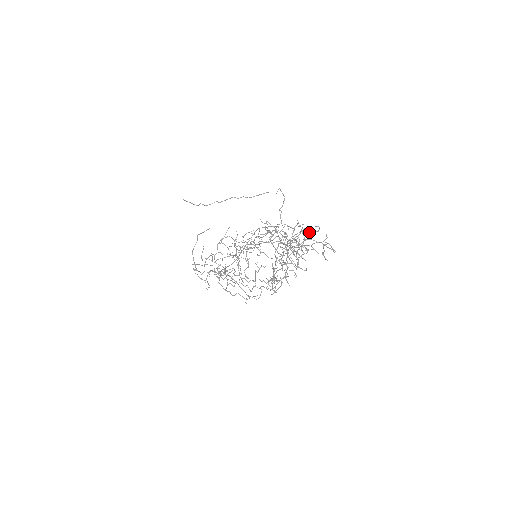
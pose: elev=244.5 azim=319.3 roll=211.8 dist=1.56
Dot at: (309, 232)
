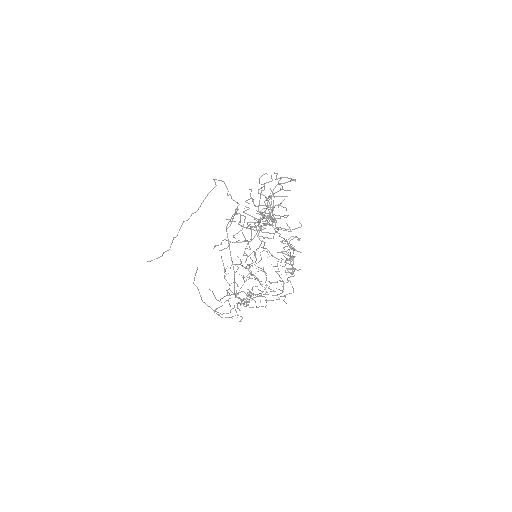
Dot at: occluded
